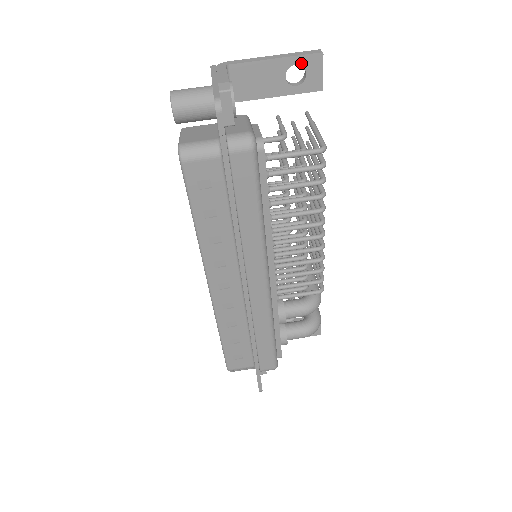
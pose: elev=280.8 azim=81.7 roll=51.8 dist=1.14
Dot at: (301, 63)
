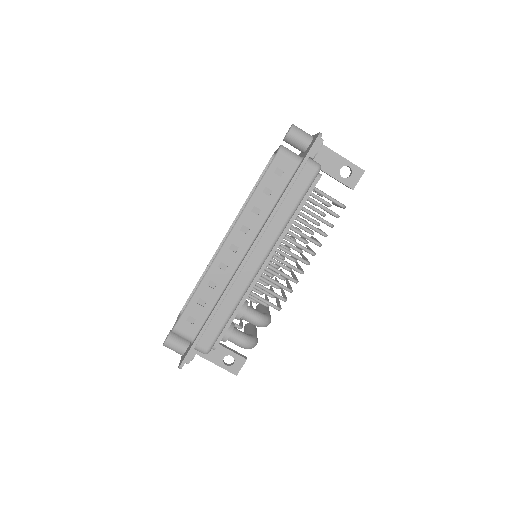
Dot at: (352, 168)
